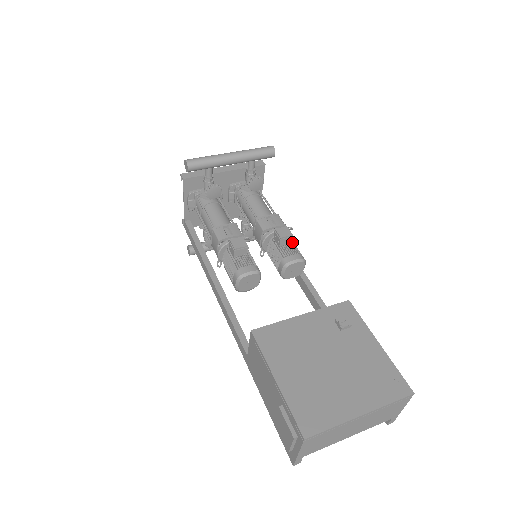
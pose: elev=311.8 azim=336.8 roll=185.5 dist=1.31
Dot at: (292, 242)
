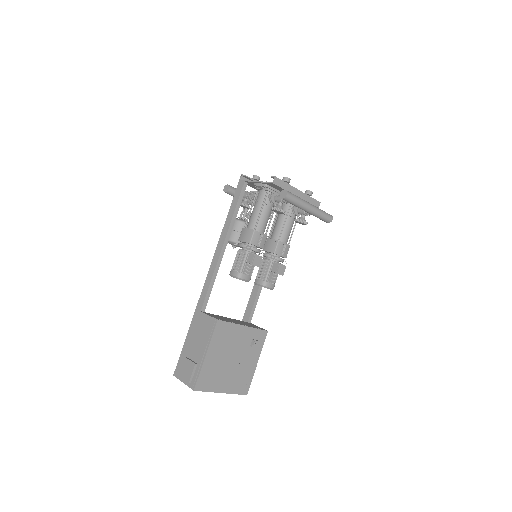
Dot at: occluded
